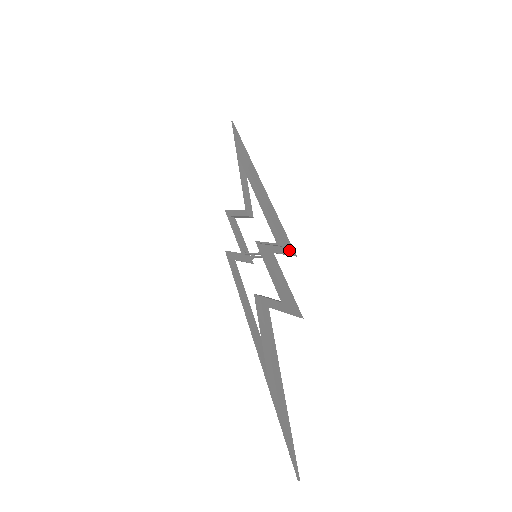
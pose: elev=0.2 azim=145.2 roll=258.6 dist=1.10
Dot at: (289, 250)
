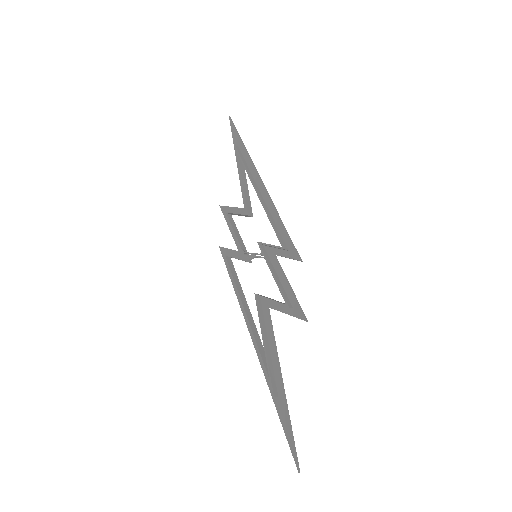
Dot at: (294, 255)
